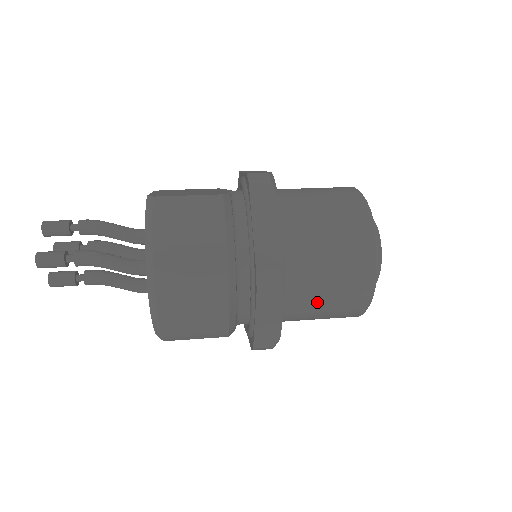
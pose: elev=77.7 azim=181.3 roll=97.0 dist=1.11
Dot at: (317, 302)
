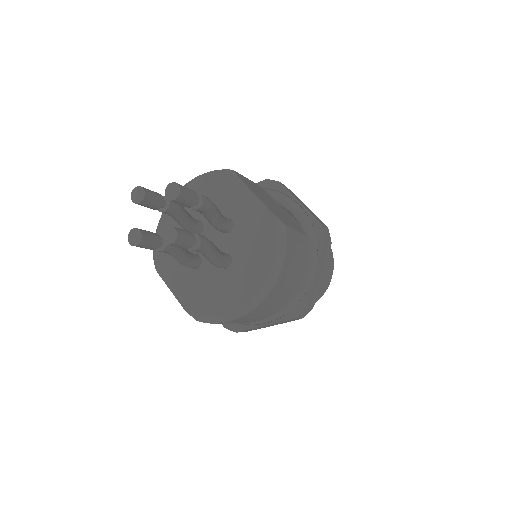
Dot at: occluded
